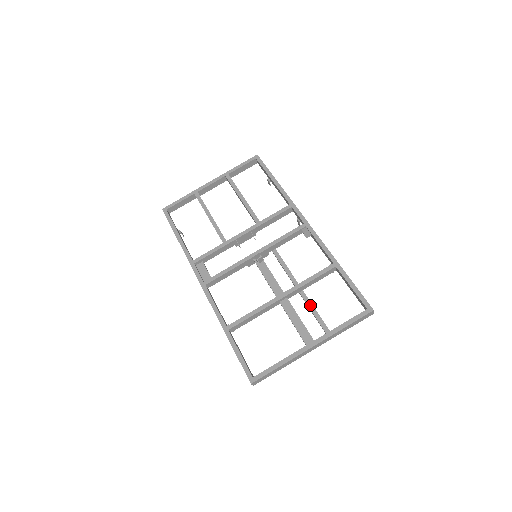
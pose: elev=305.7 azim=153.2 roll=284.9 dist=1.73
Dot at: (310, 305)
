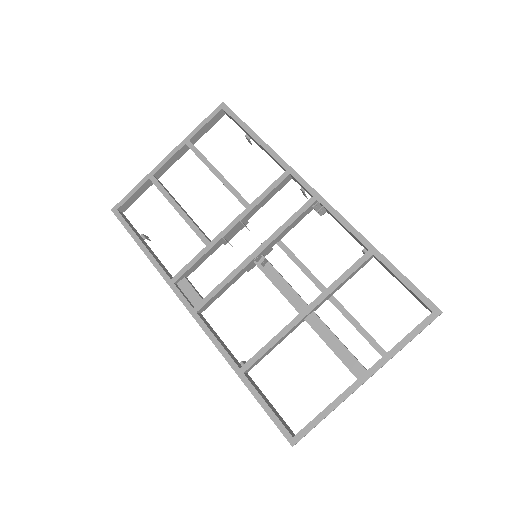
Dot at: (348, 315)
